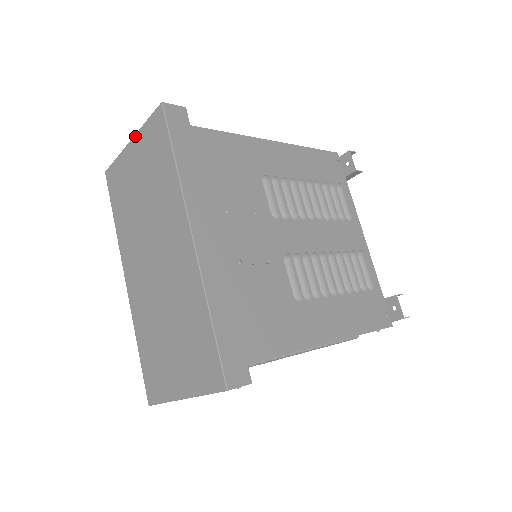
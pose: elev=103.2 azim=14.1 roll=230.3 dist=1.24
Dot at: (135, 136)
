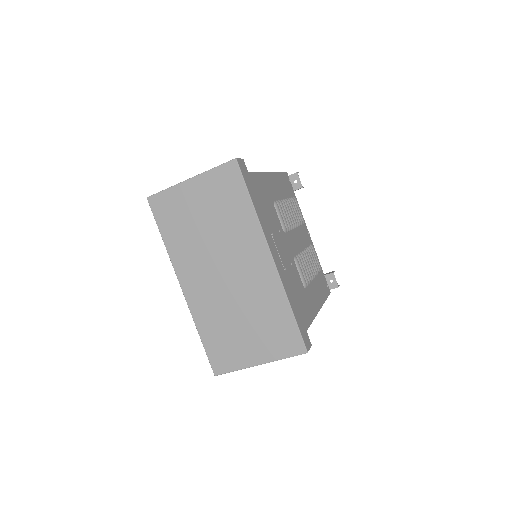
Dot at: (197, 177)
